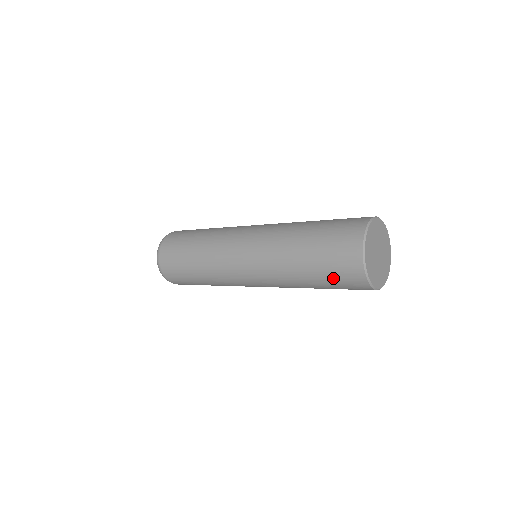
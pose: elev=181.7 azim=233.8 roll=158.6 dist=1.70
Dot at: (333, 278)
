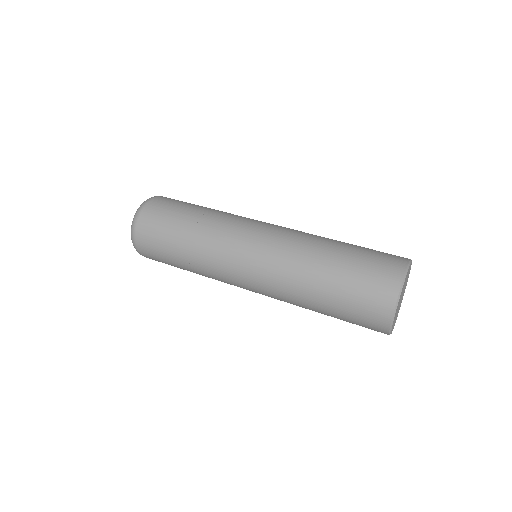
Dot at: occluded
